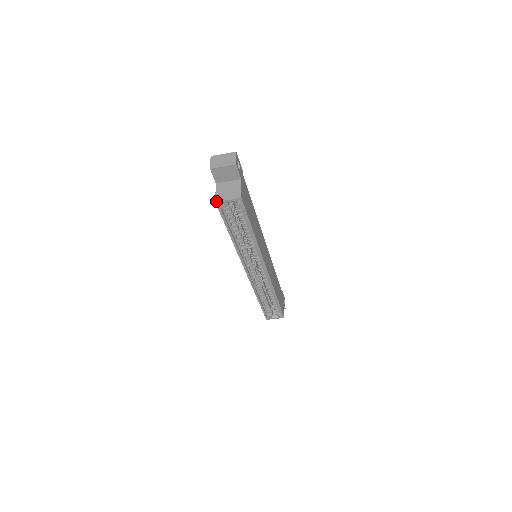
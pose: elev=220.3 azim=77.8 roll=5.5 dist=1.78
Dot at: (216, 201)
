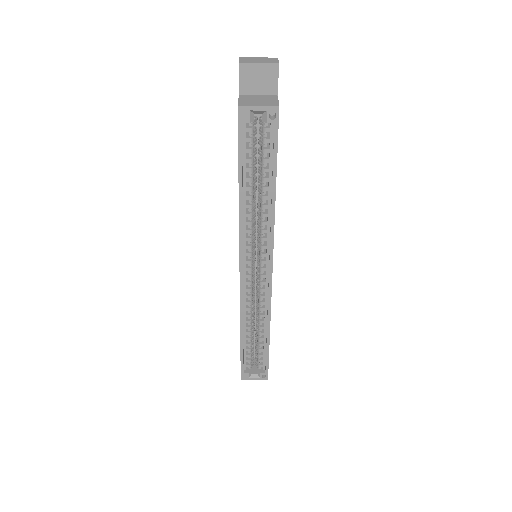
Dot at: (239, 105)
